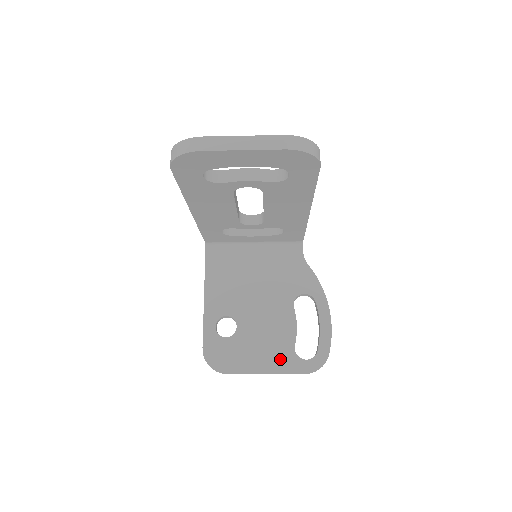
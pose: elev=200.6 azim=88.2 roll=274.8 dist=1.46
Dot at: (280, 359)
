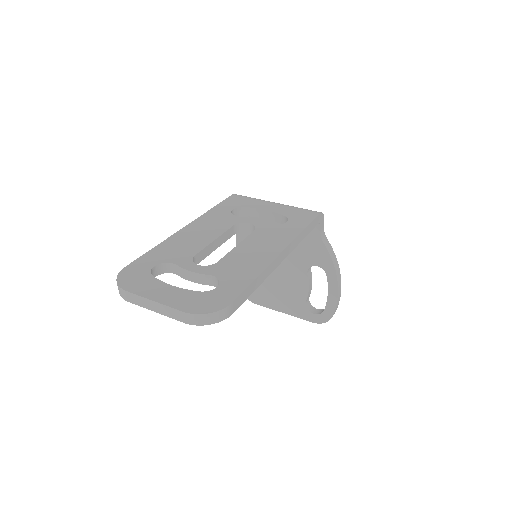
Dot at: (294, 307)
